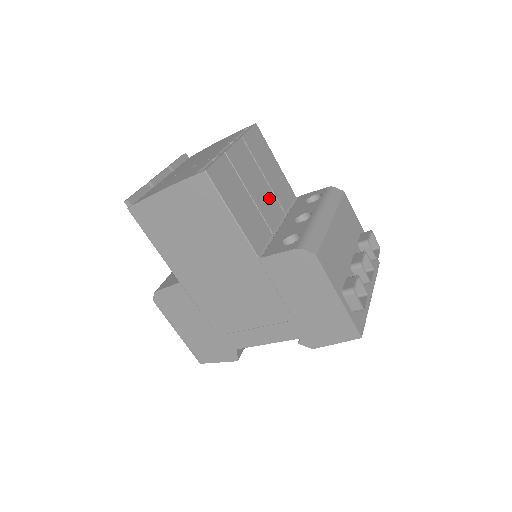
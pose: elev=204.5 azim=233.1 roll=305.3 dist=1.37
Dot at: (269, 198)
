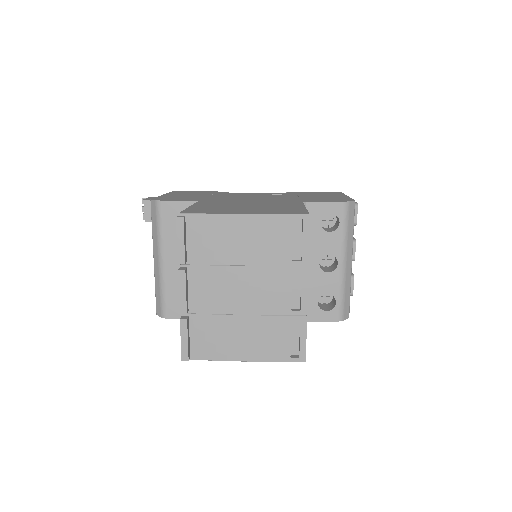
Dot at: occluded
